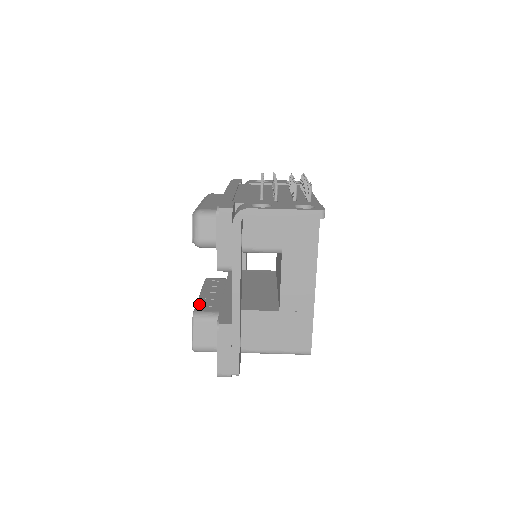
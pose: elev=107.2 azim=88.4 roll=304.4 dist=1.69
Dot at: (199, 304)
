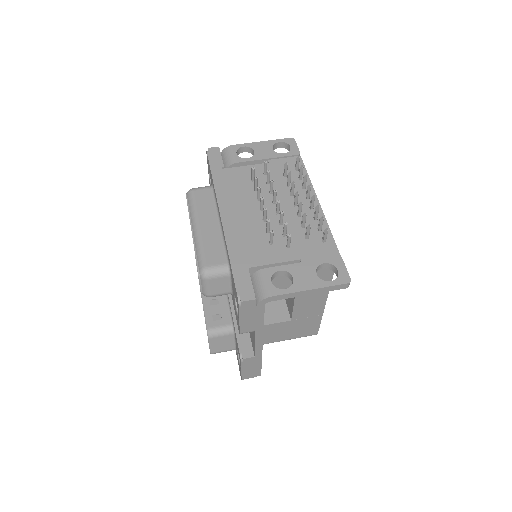
Dot at: (207, 314)
